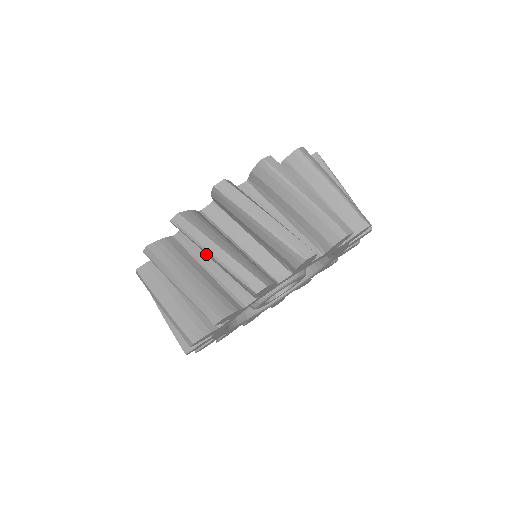
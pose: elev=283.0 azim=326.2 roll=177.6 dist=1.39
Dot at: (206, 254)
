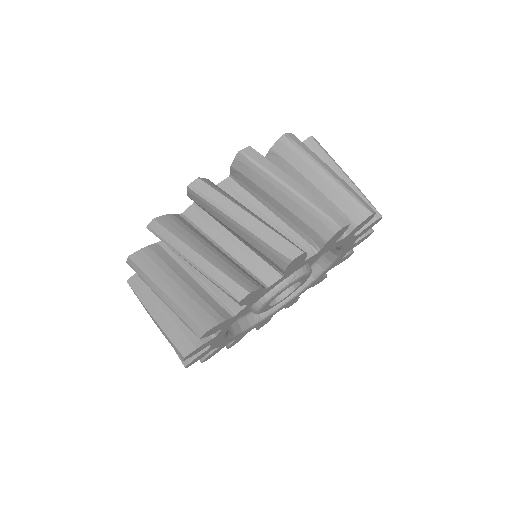
Dot at: (256, 206)
